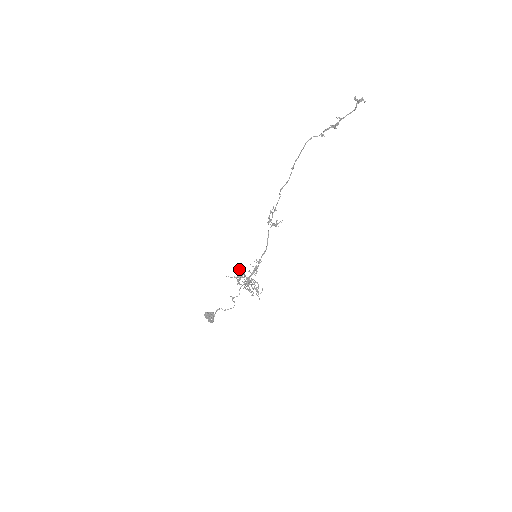
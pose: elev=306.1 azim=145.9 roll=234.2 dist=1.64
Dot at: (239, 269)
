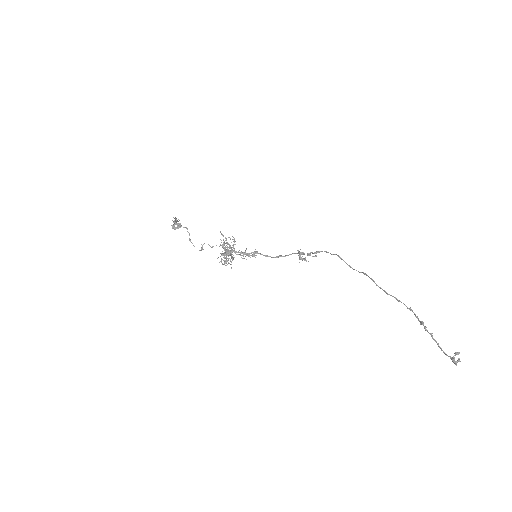
Dot at: occluded
